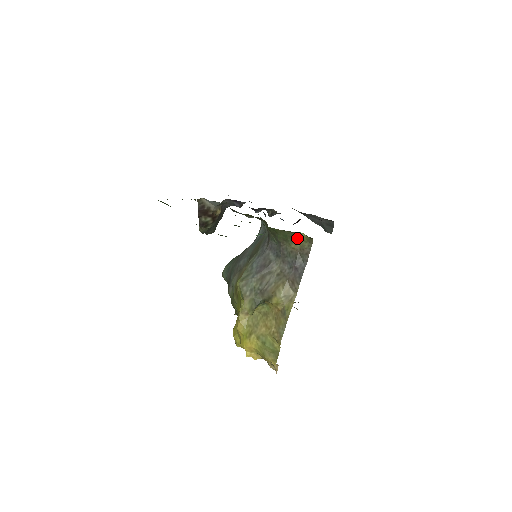
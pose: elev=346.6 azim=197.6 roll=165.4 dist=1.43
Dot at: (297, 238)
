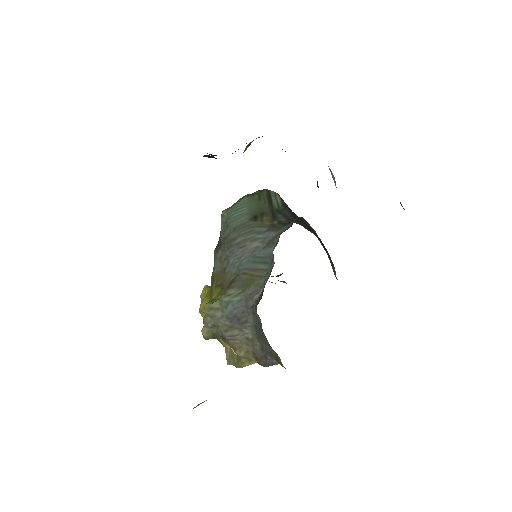
Dot at: occluded
